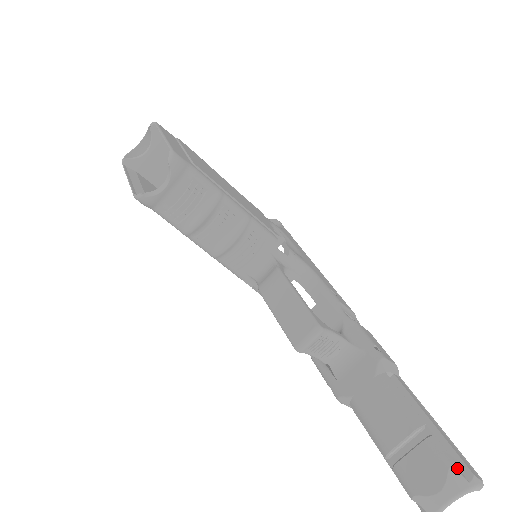
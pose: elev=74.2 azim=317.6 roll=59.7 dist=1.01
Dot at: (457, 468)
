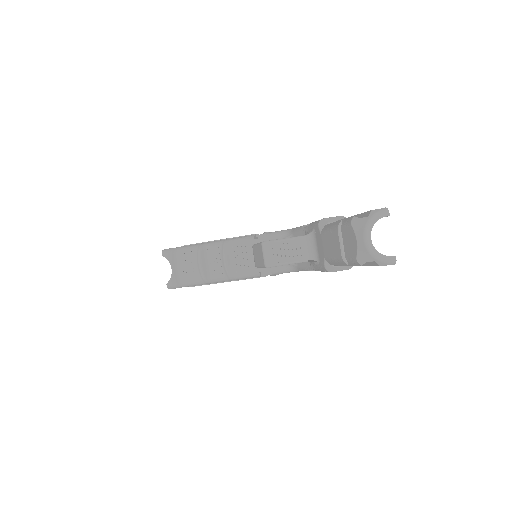
Dot at: (355, 218)
